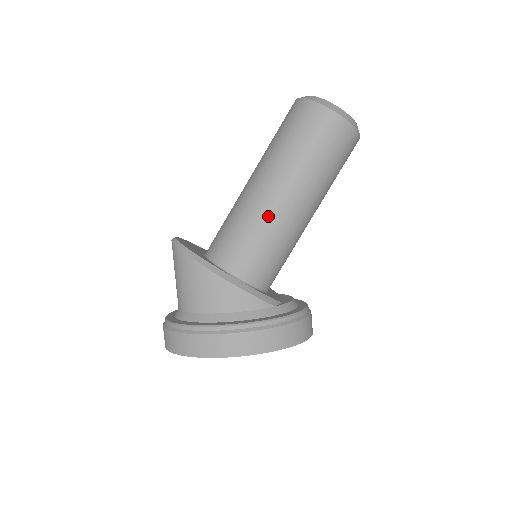
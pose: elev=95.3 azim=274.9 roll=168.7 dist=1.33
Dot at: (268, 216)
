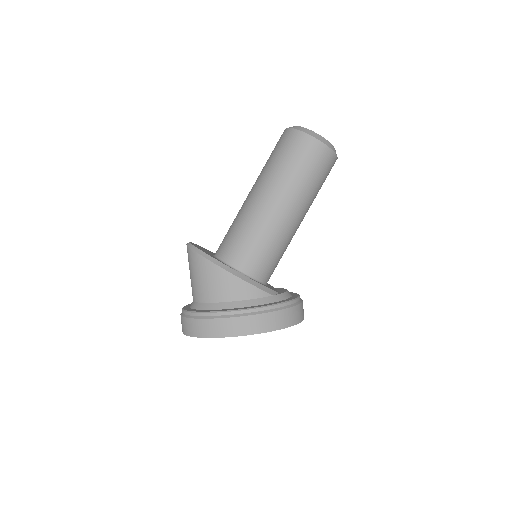
Dot at: (266, 222)
